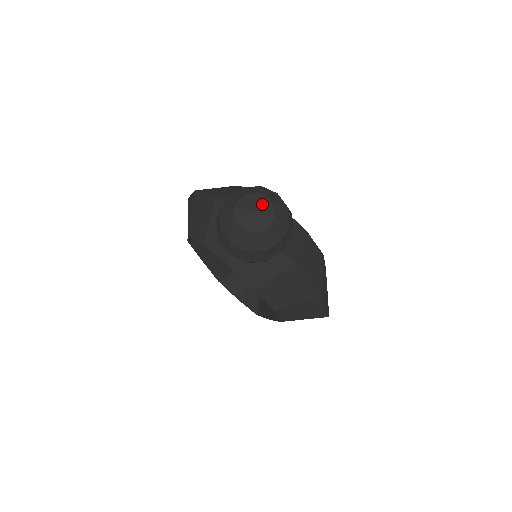
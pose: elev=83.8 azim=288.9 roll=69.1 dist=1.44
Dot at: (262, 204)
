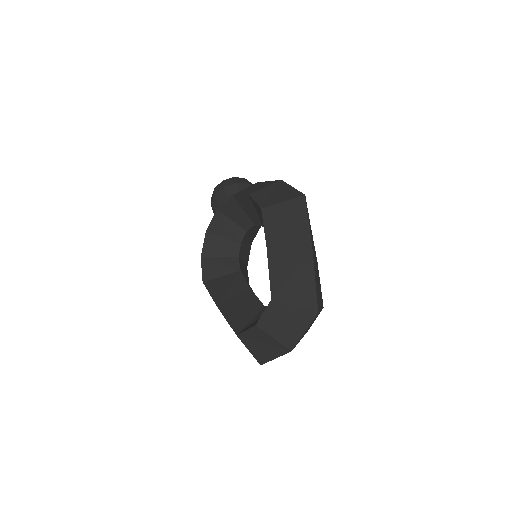
Dot at: occluded
